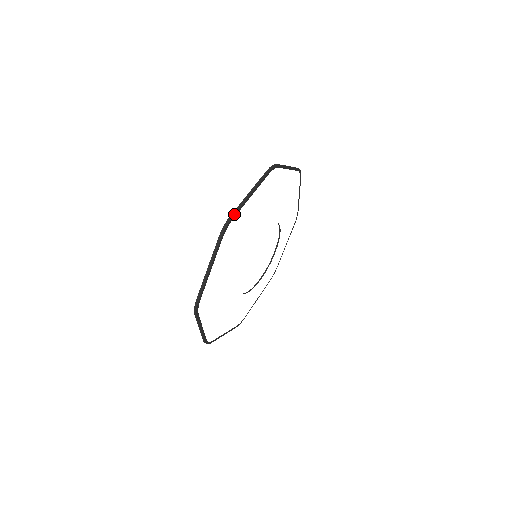
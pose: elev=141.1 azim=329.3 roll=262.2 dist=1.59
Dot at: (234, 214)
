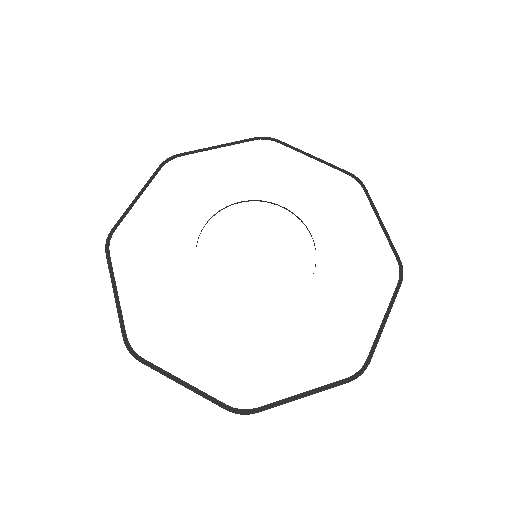
Dot at: (184, 153)
